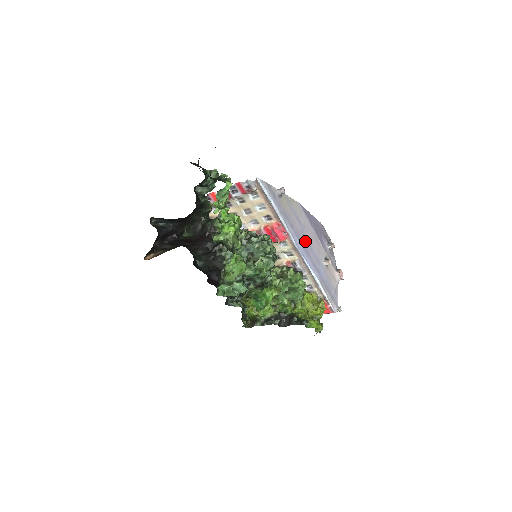
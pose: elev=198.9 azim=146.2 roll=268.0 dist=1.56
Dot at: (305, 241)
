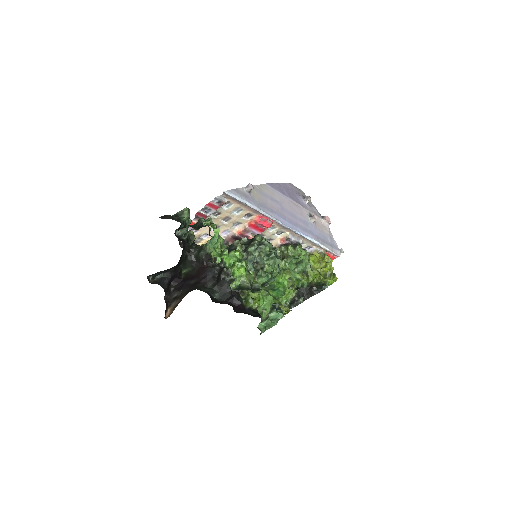
Dot at: (288, 215)
